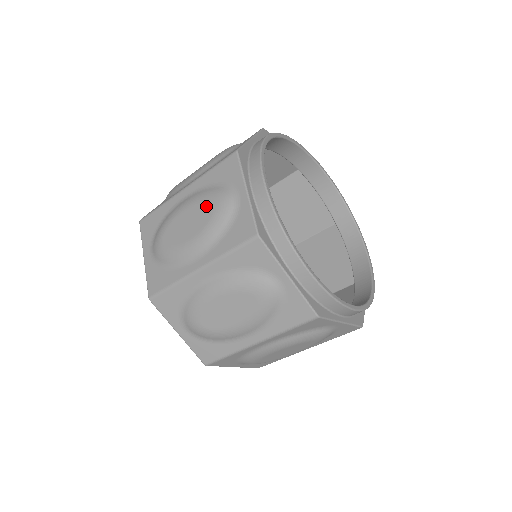
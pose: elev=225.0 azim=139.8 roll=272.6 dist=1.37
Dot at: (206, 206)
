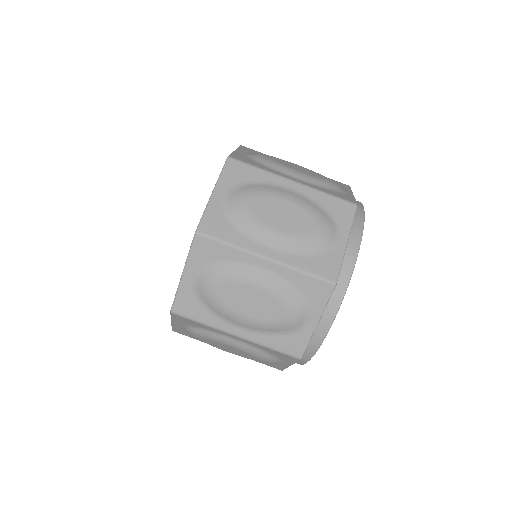
Dot at: (310, 220)
